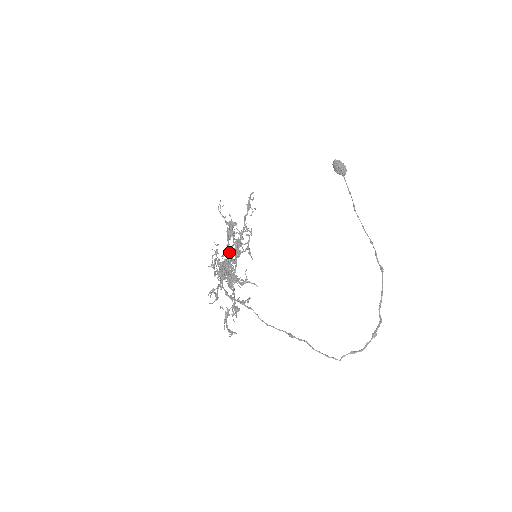
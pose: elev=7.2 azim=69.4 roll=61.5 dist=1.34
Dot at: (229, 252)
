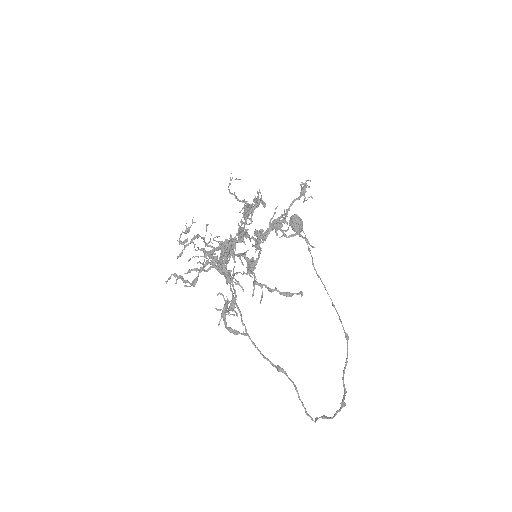
Dot at: (246, 232)
